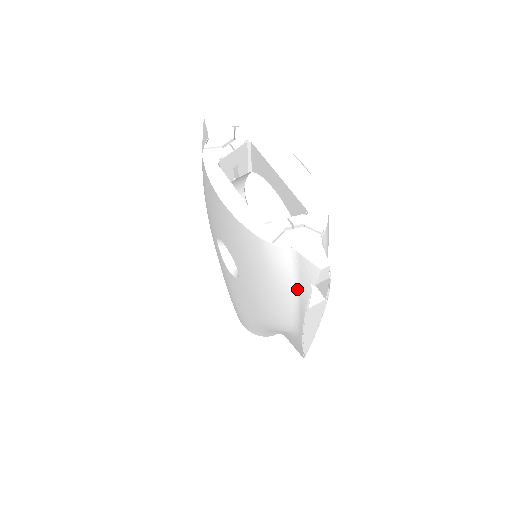
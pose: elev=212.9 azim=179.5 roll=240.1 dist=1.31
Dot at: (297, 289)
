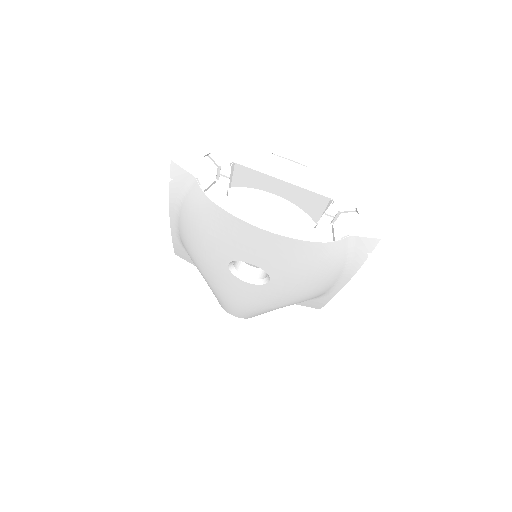
Dot at: (348, 263)
